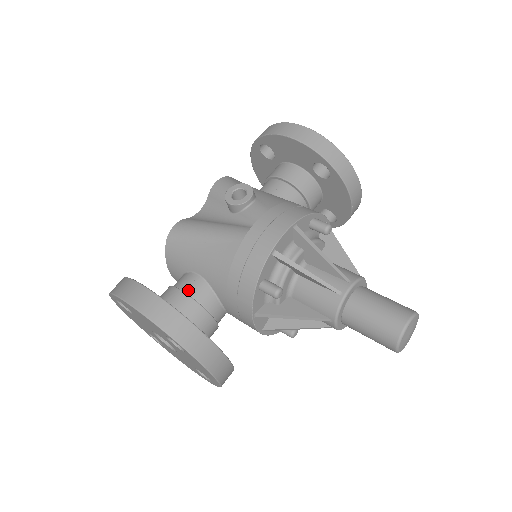
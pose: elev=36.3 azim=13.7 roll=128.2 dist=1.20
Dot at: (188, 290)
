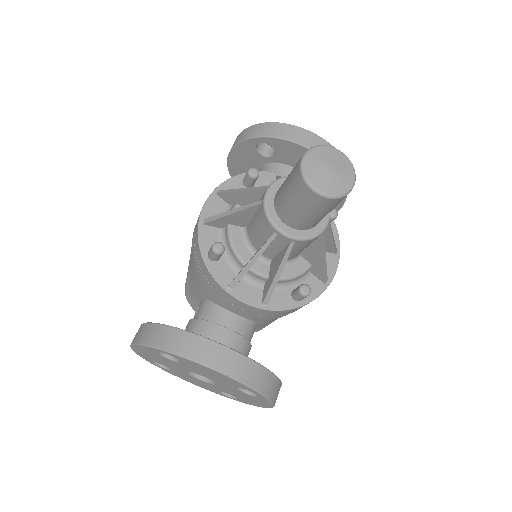
Dot at: (194, 316)
